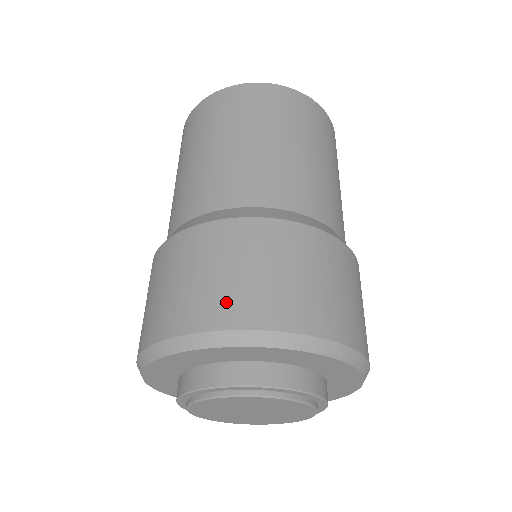
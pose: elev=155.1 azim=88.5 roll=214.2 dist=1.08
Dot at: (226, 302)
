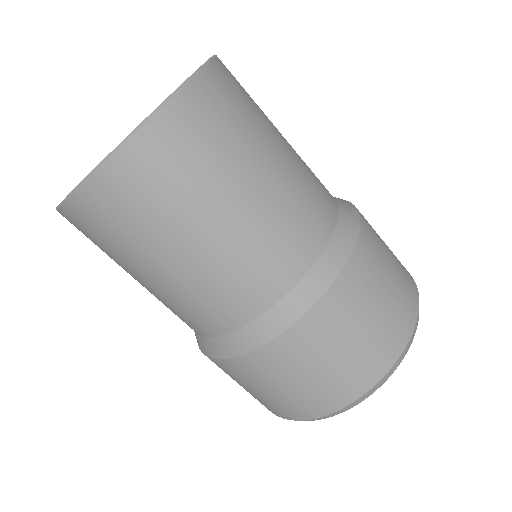
Dot at: (368, 363)
